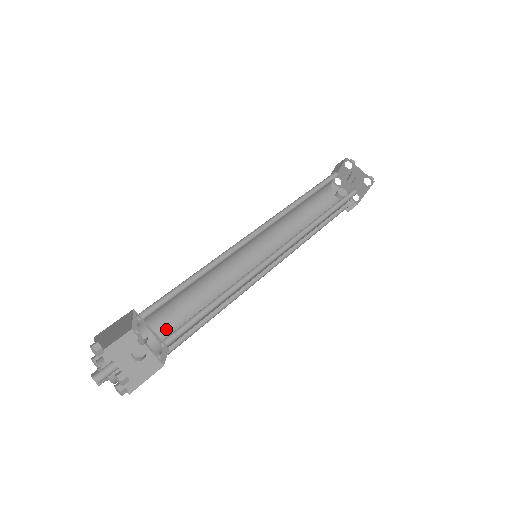
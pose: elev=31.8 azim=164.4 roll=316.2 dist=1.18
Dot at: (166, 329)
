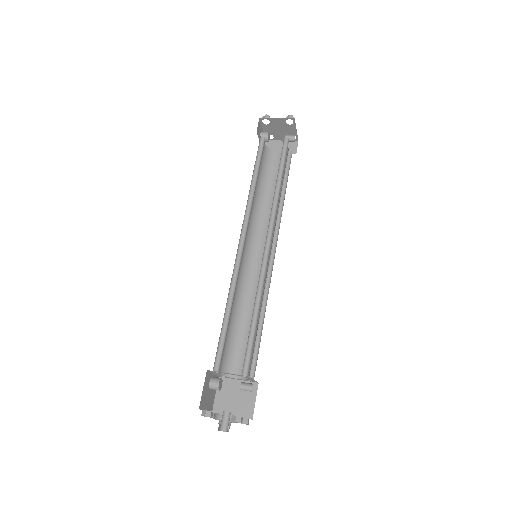
Dot at: (223, 354)
